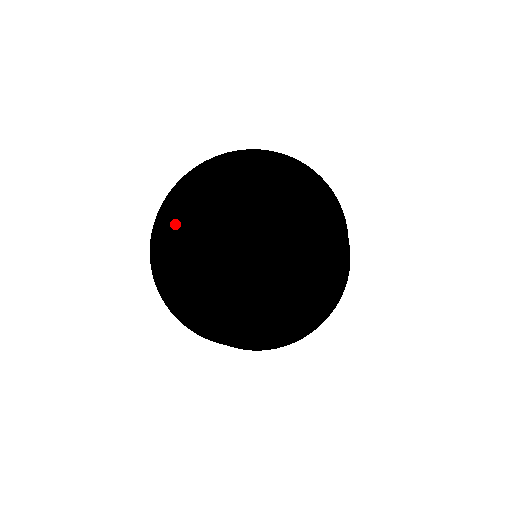
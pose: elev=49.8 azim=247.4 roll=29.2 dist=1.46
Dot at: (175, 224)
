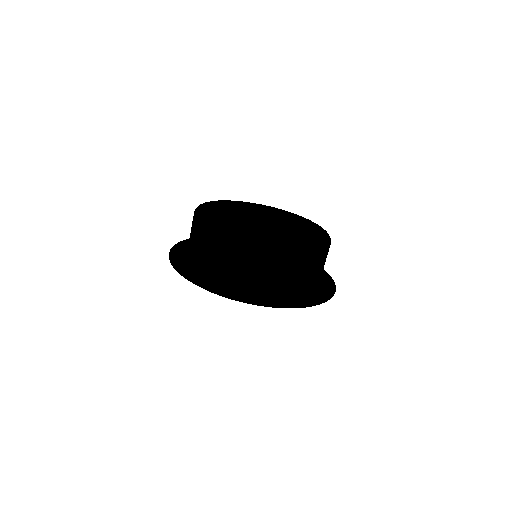
Dot at: occluded
